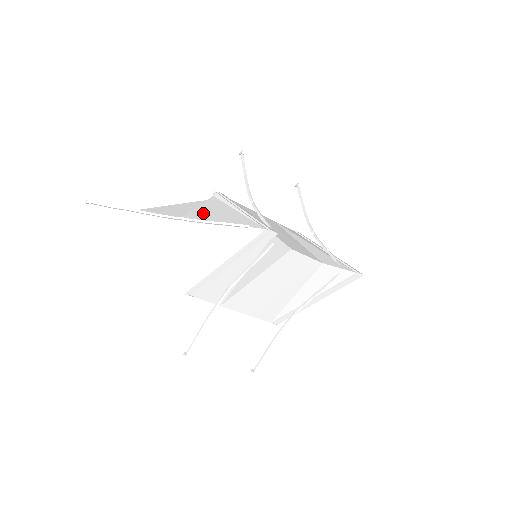
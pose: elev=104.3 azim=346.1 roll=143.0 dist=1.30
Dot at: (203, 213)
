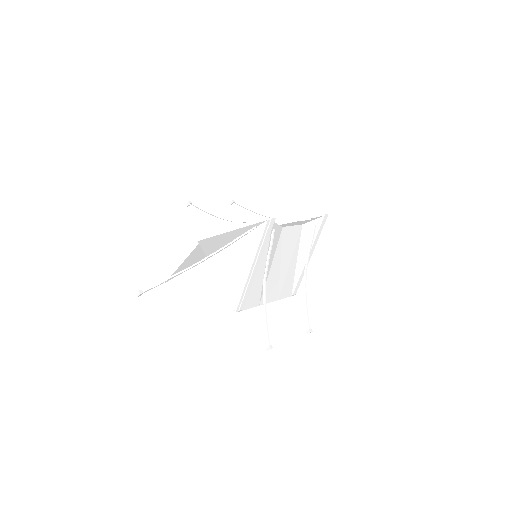
Dot at: (214, 247)
